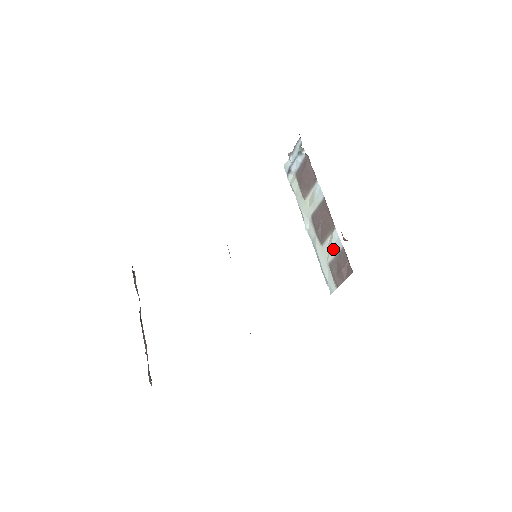
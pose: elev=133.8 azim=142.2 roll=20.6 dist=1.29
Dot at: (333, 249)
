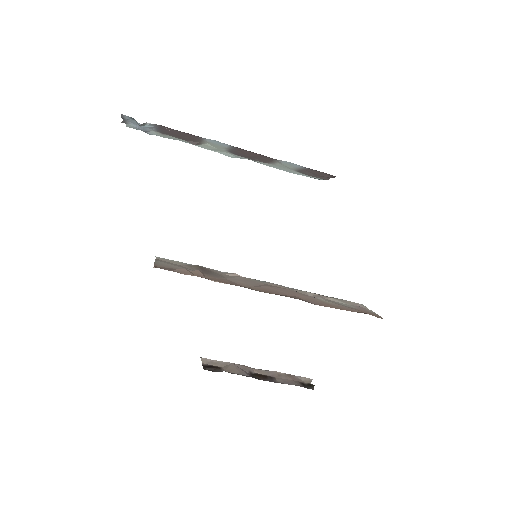
Dot at: occluded
